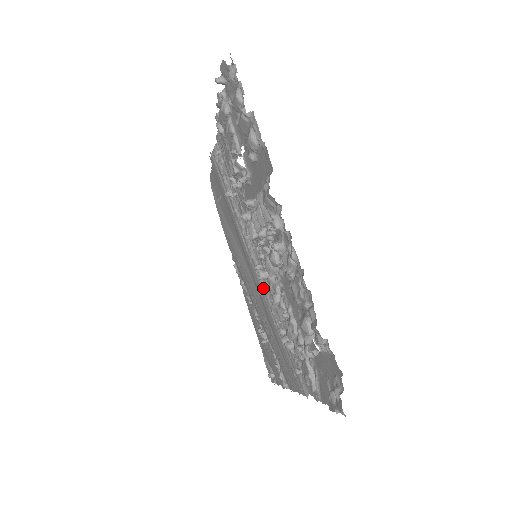
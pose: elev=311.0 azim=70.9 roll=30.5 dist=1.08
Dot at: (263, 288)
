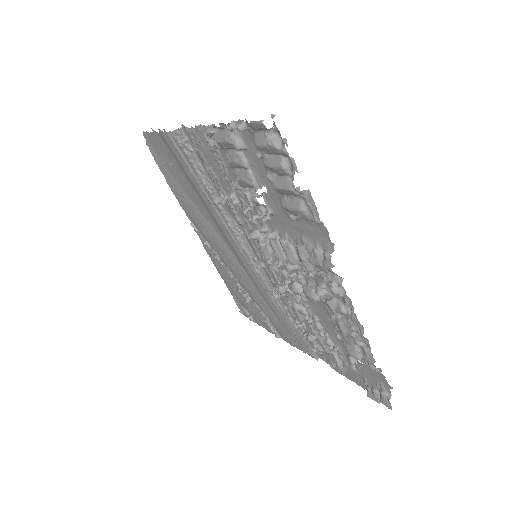
Dot at: (279, 296)
